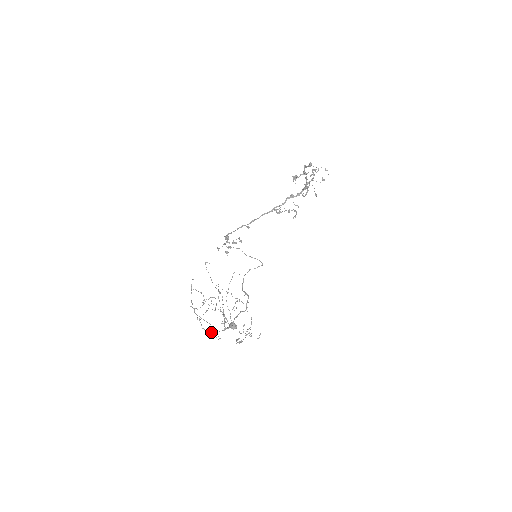
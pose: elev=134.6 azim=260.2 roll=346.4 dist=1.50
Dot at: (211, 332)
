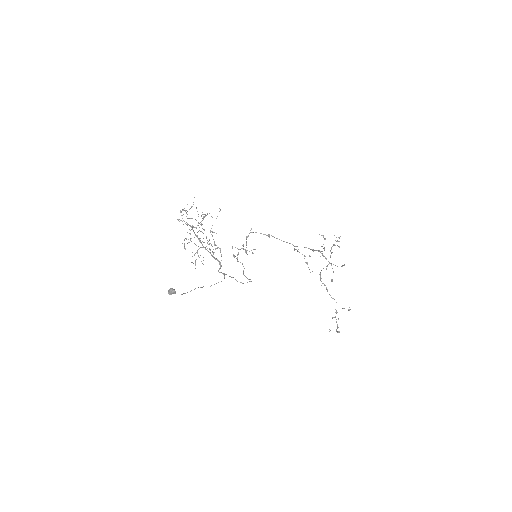
Dot at: occluded
